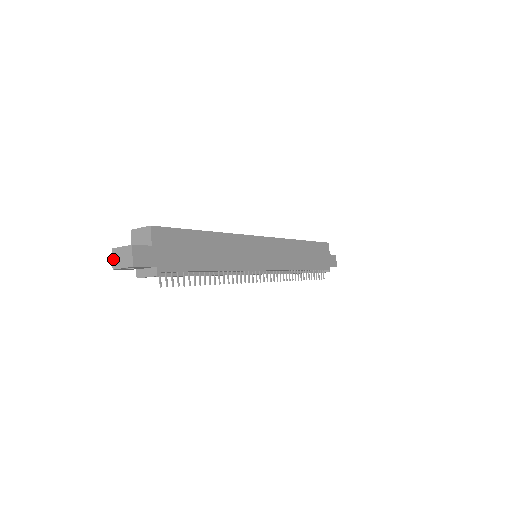
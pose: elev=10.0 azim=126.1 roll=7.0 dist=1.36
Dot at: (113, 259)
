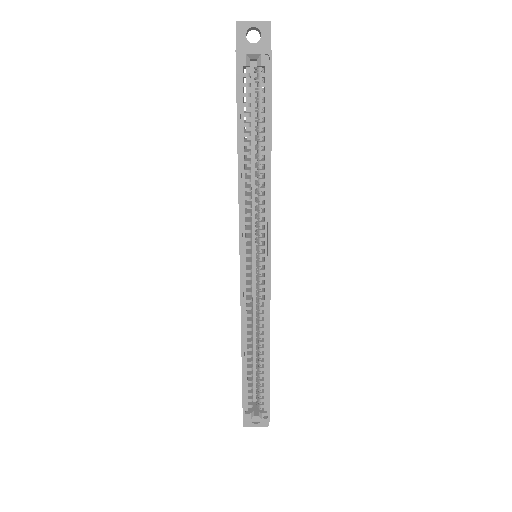
Dot at: occluded
